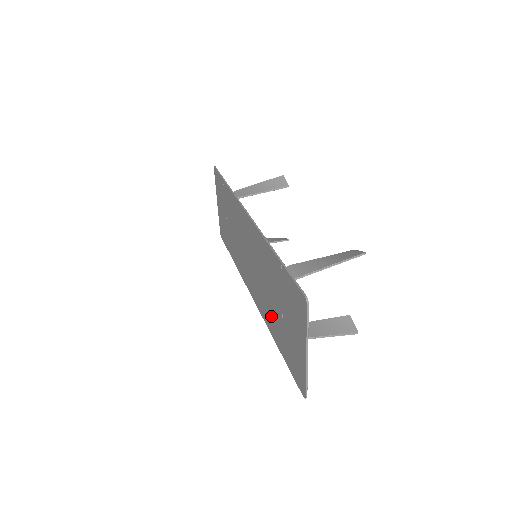
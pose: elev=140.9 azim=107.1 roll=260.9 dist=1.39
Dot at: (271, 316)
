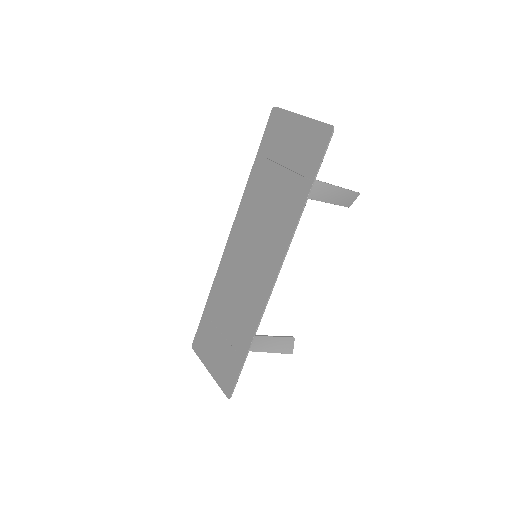
Dot at: (286, 204)
